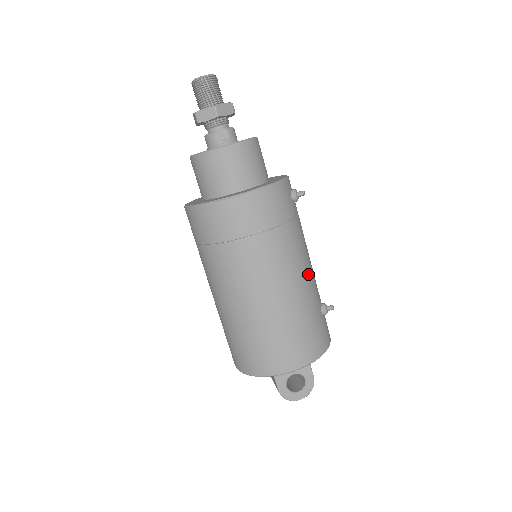
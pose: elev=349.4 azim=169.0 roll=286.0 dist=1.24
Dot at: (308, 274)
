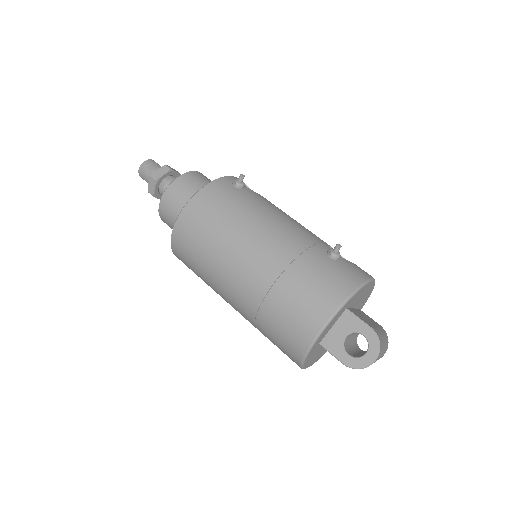
Dot at: (287, 233)
